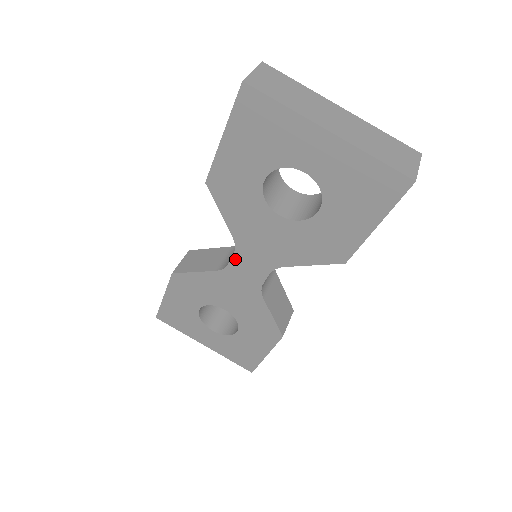
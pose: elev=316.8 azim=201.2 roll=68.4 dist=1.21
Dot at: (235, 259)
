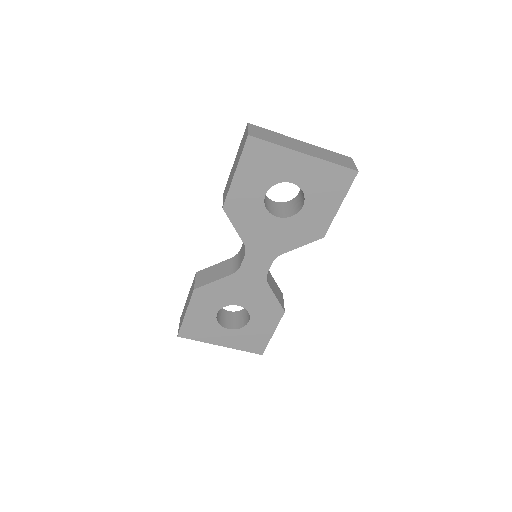
Dot at: (246, 260)
